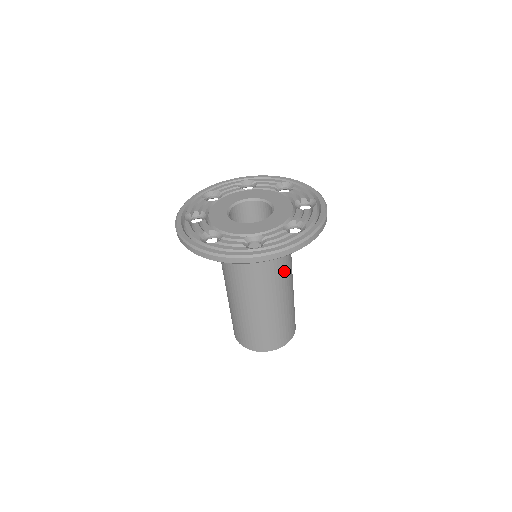
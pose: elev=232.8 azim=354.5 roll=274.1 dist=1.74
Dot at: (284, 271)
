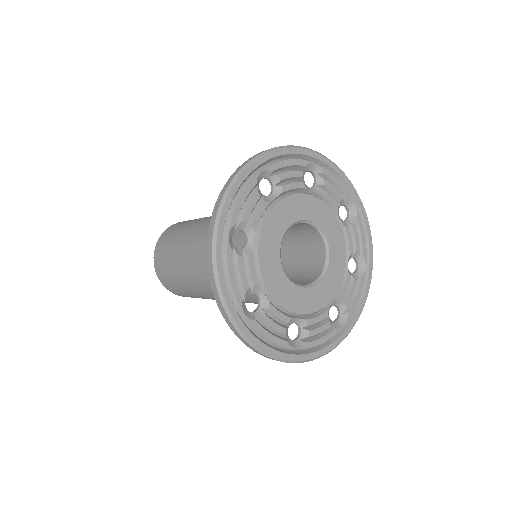
Dot at: occluded
